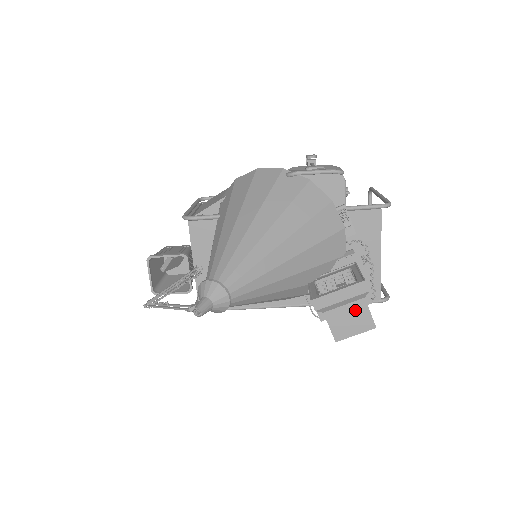
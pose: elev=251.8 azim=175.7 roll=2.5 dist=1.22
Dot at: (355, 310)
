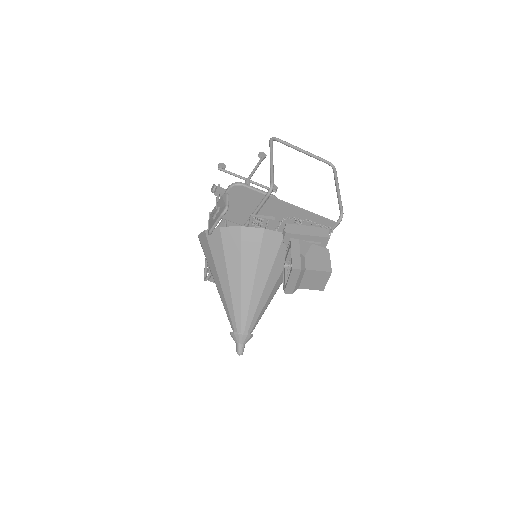
Dot at: (310, 276)
